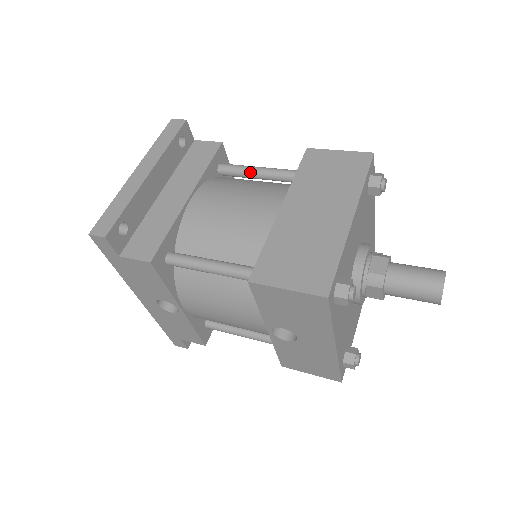
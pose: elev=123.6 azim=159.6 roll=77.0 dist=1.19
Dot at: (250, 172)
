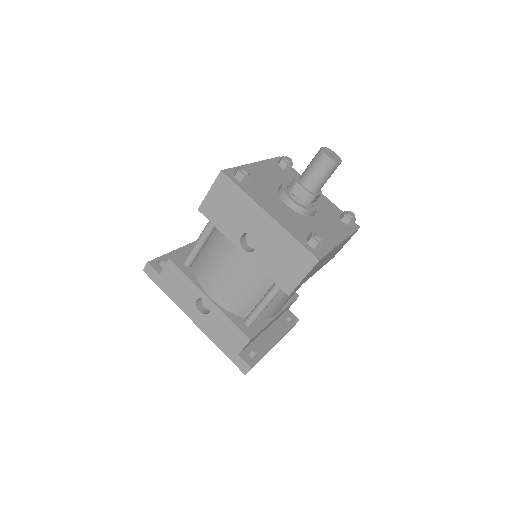
Dot at: occluded
